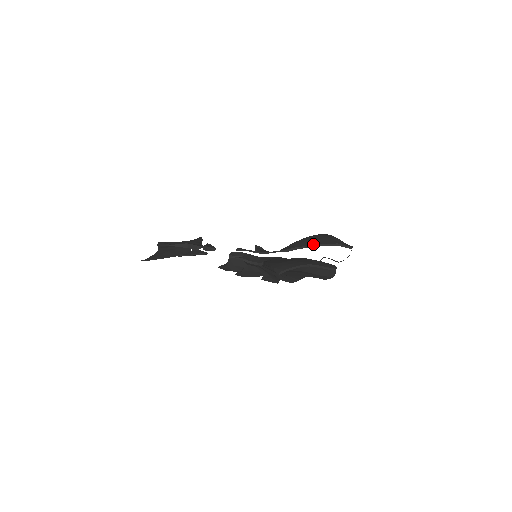
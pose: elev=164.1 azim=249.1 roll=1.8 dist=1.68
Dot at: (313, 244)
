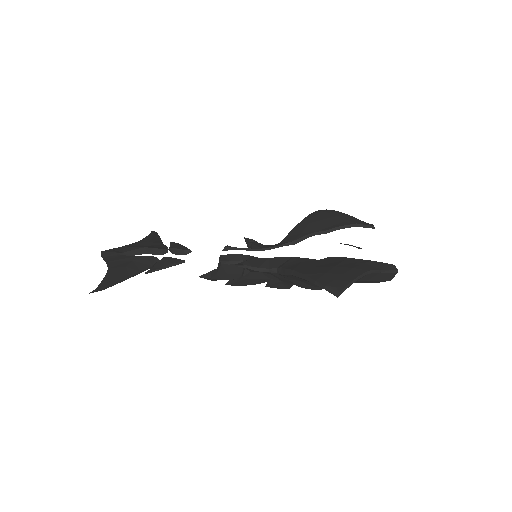
Dot at: (325, 228)
